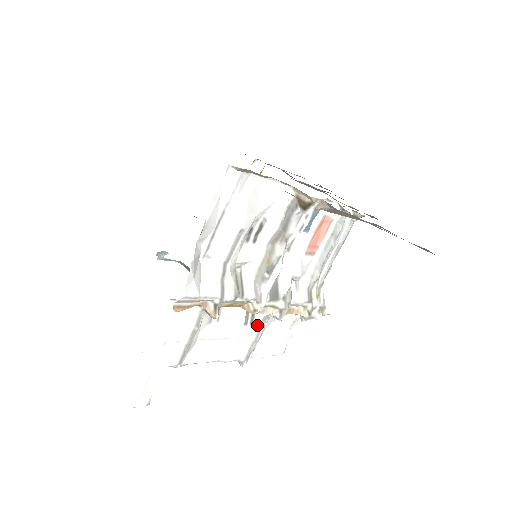
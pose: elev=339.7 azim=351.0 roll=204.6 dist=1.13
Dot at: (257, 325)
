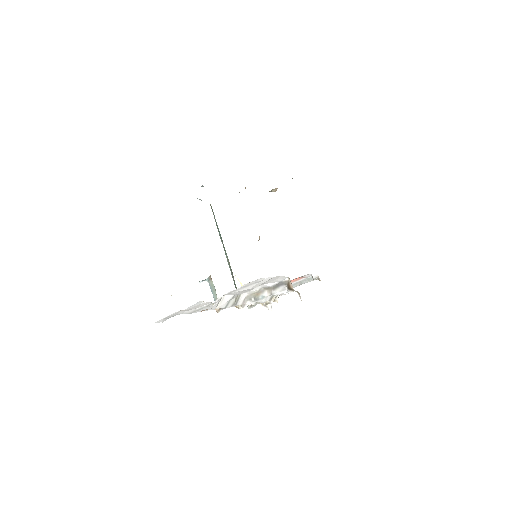
Dot at: occluded
